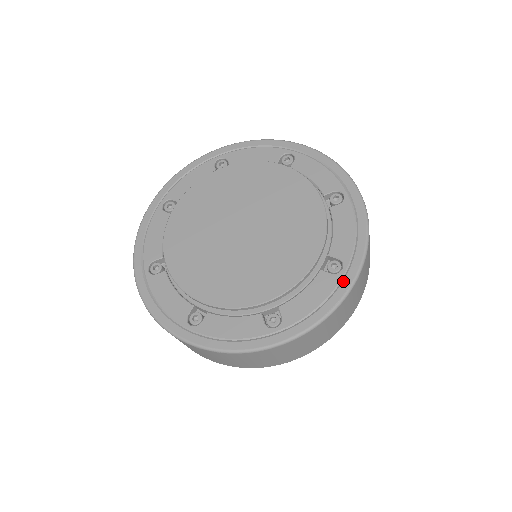
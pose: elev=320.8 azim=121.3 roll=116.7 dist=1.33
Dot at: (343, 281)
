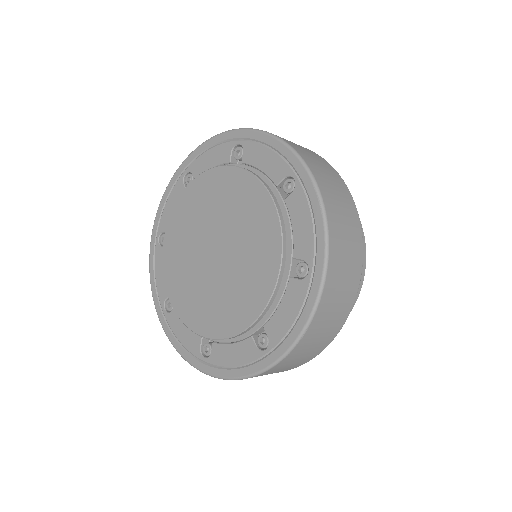
Dot at: (260, 361)
